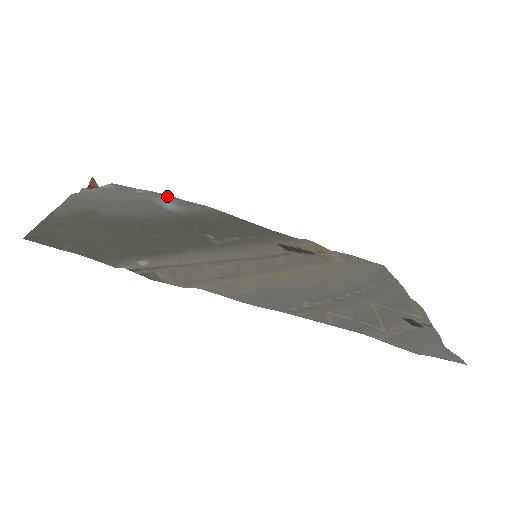
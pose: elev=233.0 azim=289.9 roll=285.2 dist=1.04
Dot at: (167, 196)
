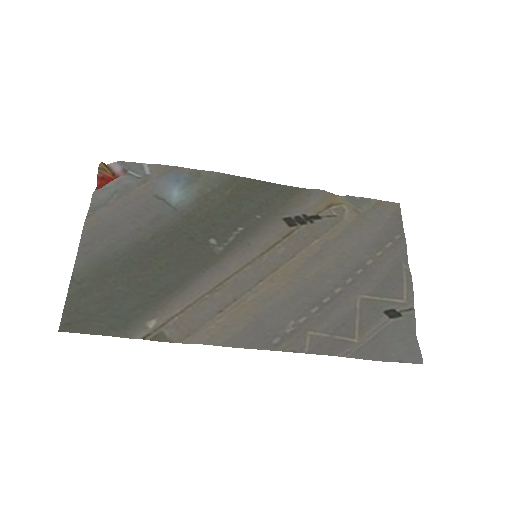
Dot at: (173, 170)
